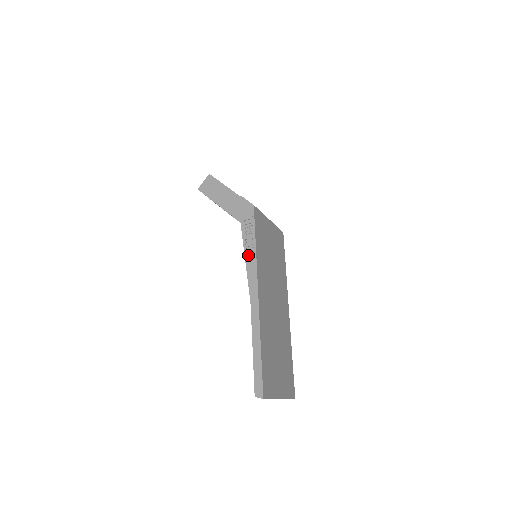
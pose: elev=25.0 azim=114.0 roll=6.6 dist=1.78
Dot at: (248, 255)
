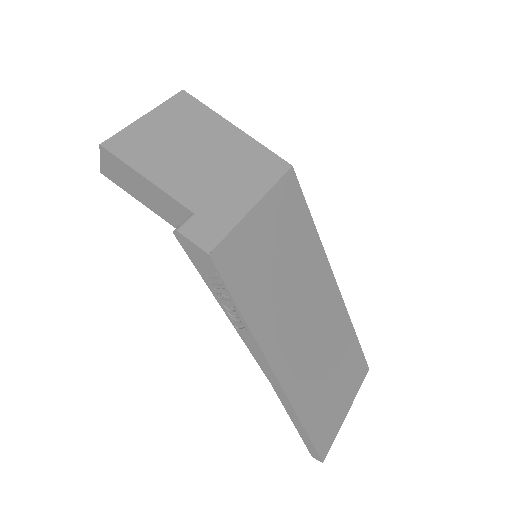
Dot at: (238, 326)
